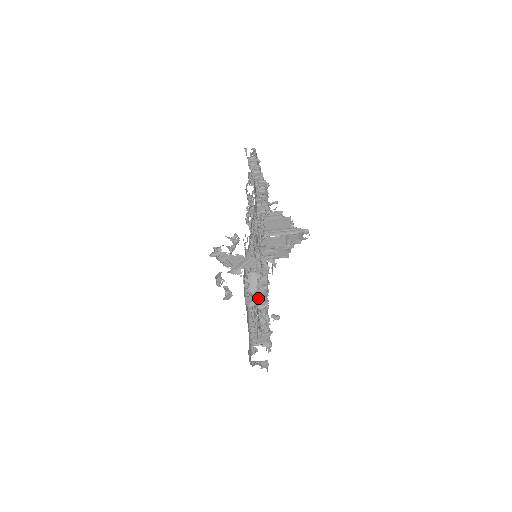
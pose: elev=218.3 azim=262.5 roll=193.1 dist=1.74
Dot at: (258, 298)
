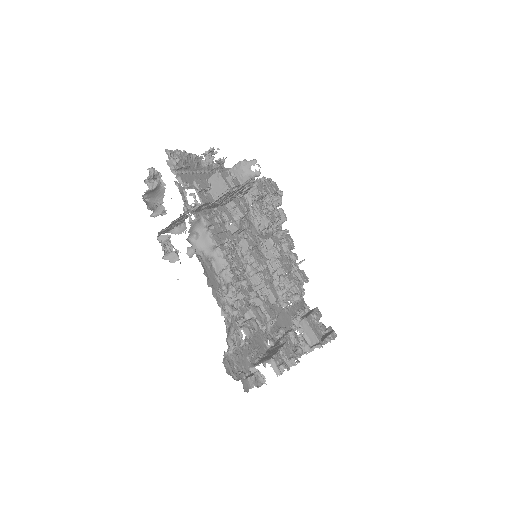
Dot at: (213, 258)
